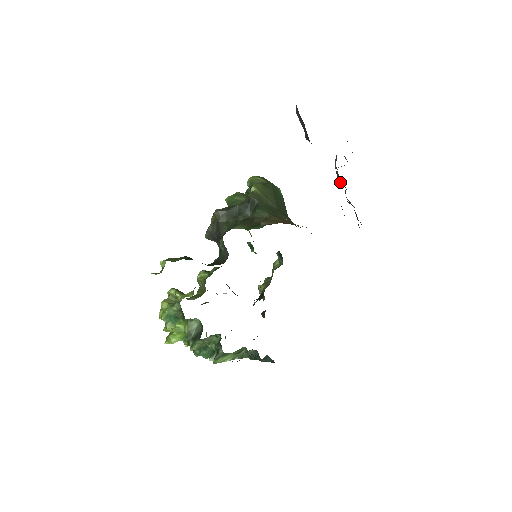
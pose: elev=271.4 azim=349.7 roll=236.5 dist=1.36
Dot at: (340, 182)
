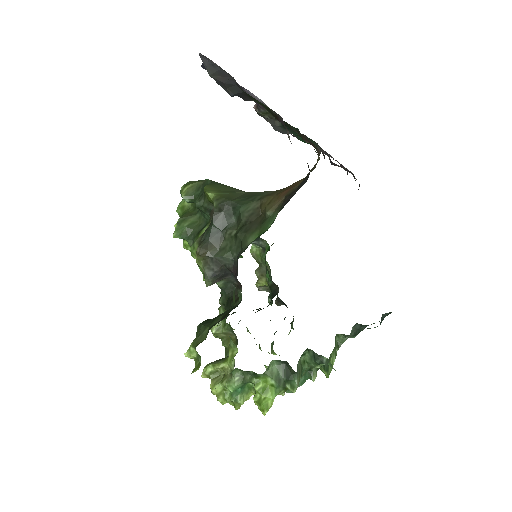
Dot at: occluded
